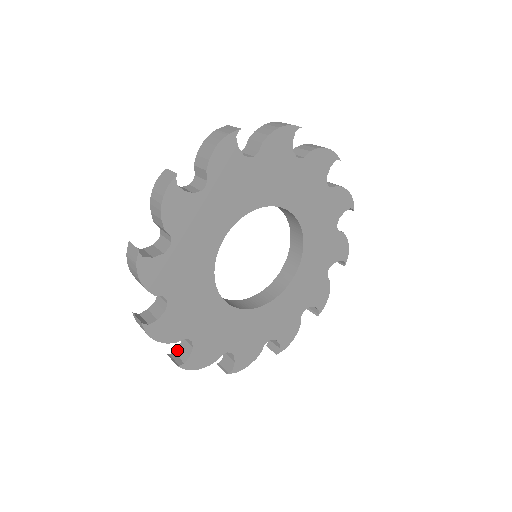
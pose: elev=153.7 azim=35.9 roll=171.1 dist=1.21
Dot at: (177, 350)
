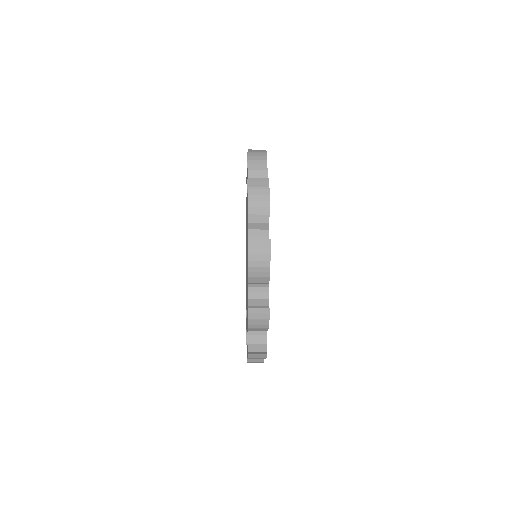
Dot at: (249, 348)
